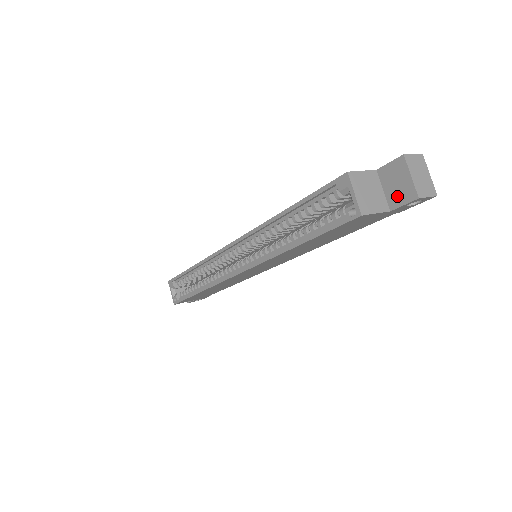
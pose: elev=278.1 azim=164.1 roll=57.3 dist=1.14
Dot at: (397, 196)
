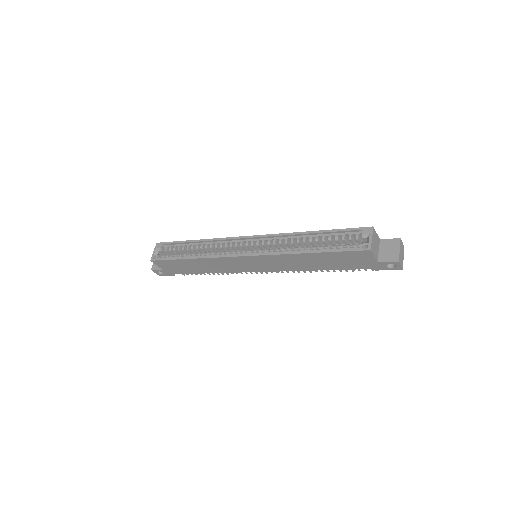
Dot at: (386, 256)
